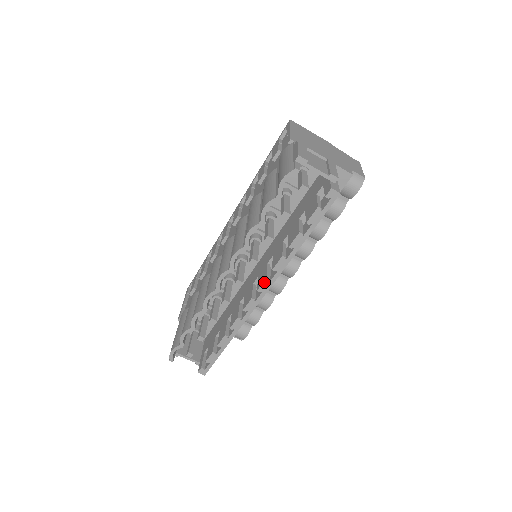
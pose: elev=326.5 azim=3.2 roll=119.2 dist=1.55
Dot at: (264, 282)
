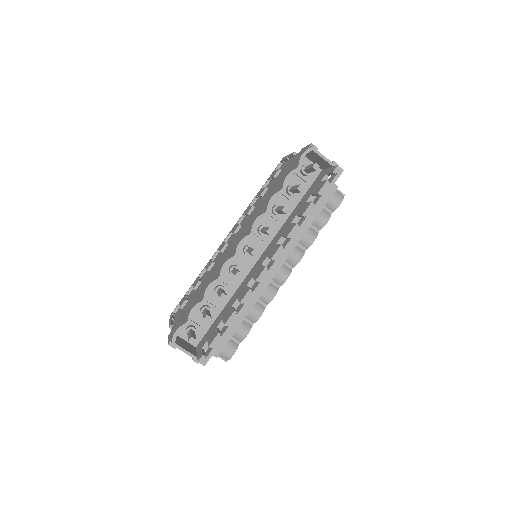
Dot at: (278, 250)
